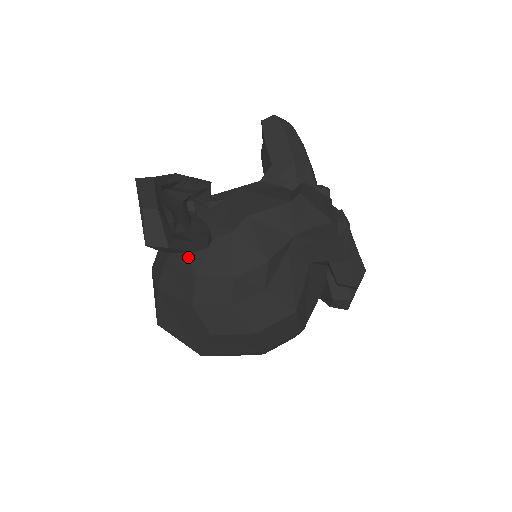
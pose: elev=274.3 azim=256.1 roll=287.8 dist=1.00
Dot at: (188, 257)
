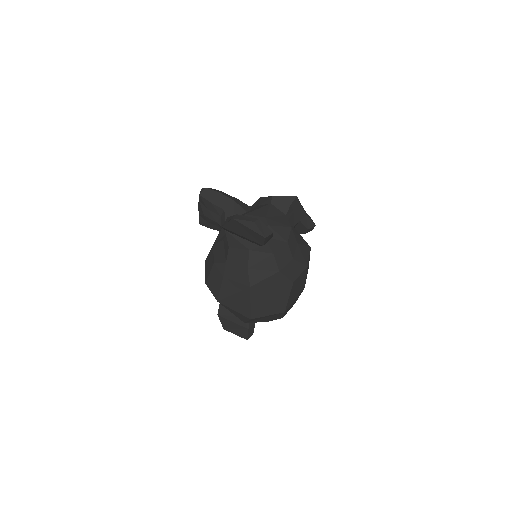
Dot at: (261, 251)
